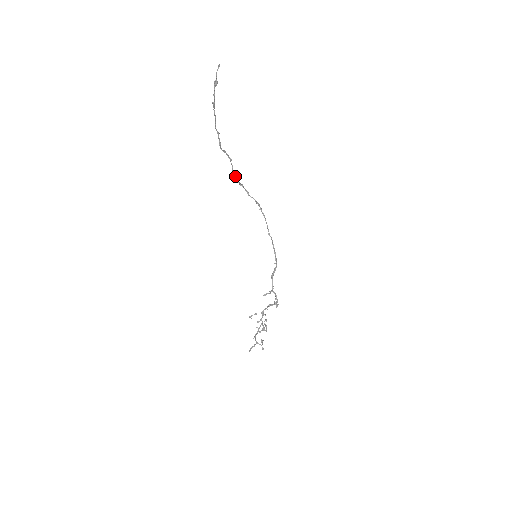
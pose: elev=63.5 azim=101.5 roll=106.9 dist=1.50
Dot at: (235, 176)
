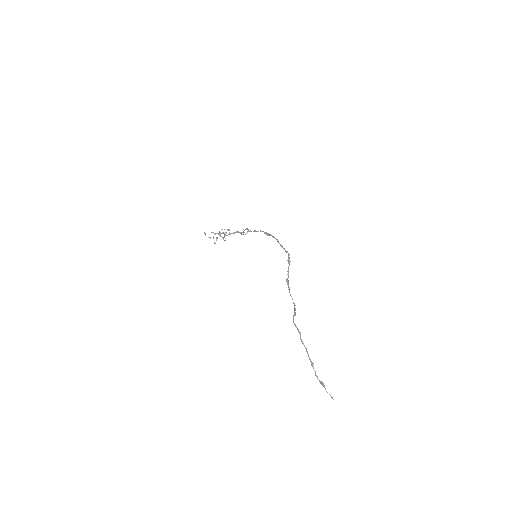
Dot at: (289, 287)
